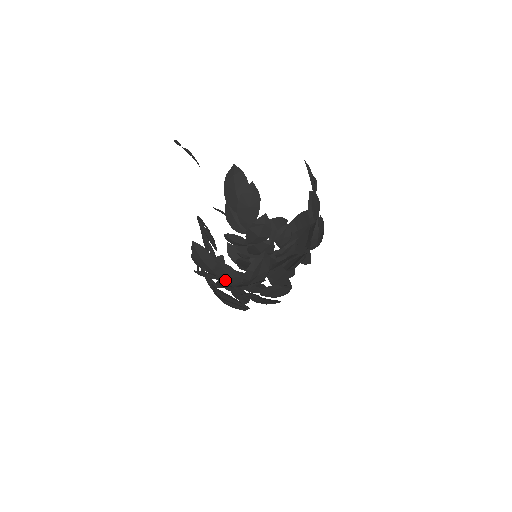
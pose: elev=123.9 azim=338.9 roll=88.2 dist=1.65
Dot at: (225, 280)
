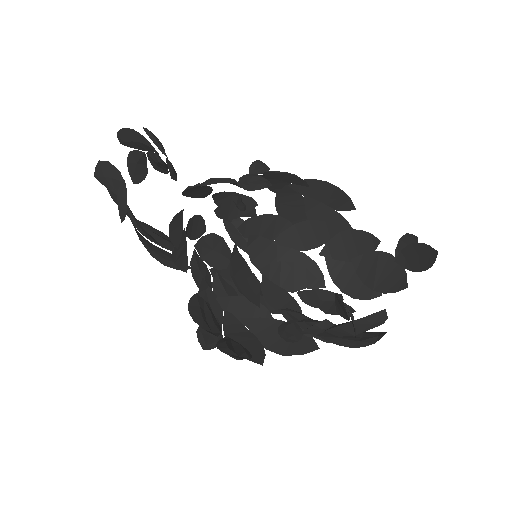
Dot at: occluded
